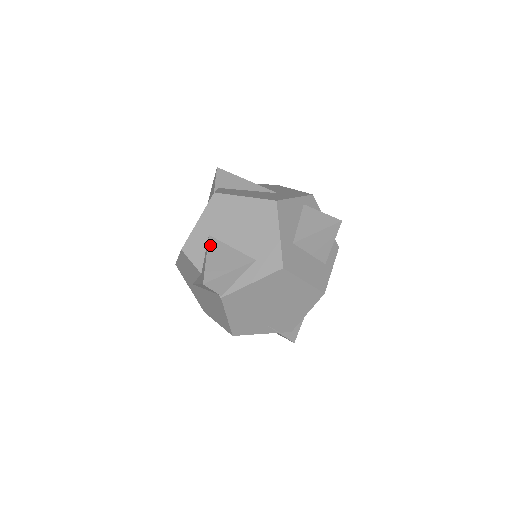
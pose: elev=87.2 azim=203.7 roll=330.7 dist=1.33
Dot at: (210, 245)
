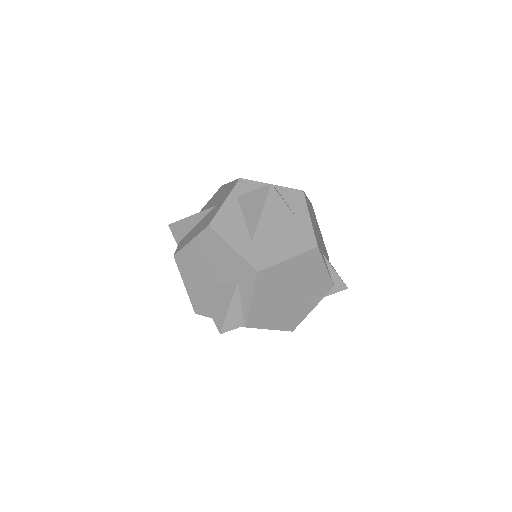
Dot at: (204, 297)
